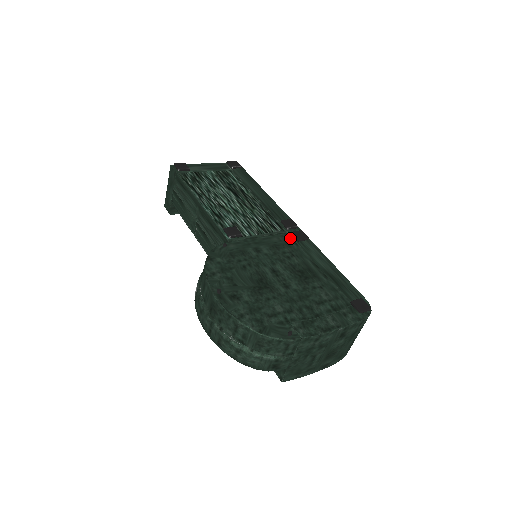
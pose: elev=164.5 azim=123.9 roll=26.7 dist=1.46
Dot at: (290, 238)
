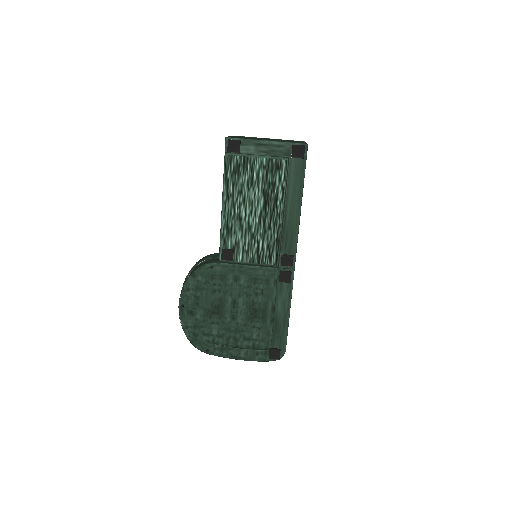
Dot at: (275, 275)
